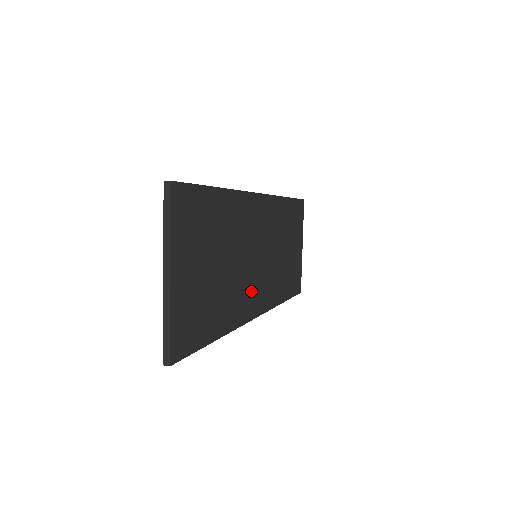
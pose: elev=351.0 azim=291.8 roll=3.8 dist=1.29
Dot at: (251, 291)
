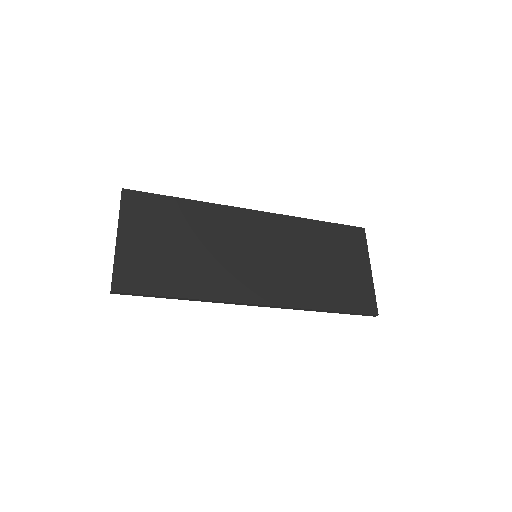
Dot at: (244, 279)
